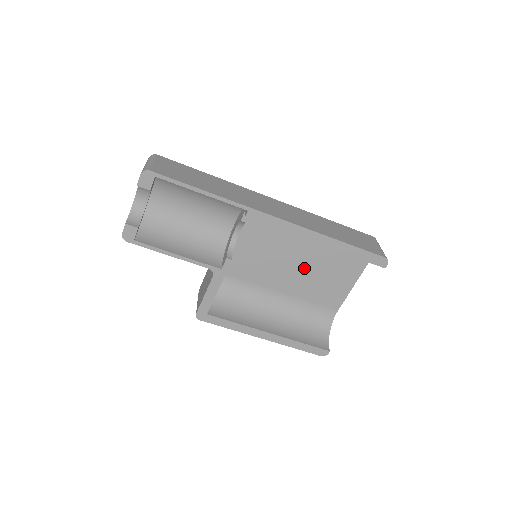
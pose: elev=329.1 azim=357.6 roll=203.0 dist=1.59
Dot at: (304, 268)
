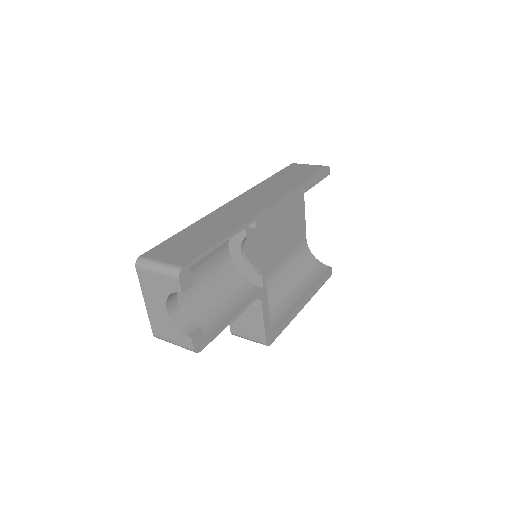
Dot at: (279, 231)
